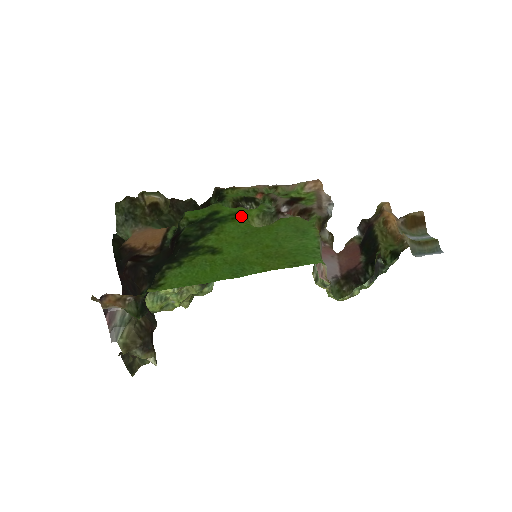
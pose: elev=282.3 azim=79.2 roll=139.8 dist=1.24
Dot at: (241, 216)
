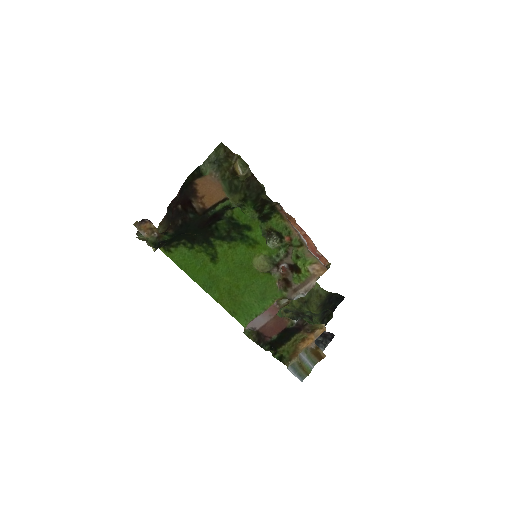
Dot at: (255, 248)
